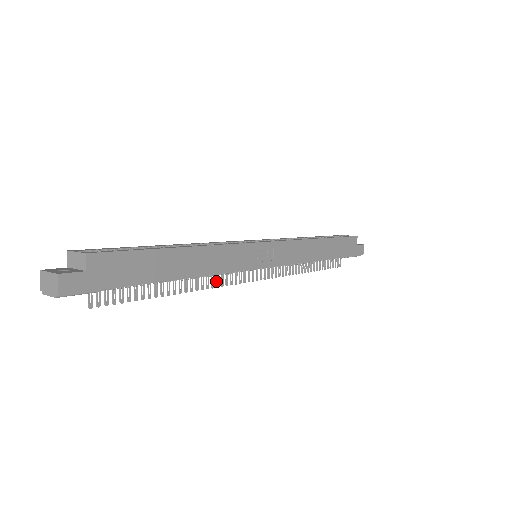
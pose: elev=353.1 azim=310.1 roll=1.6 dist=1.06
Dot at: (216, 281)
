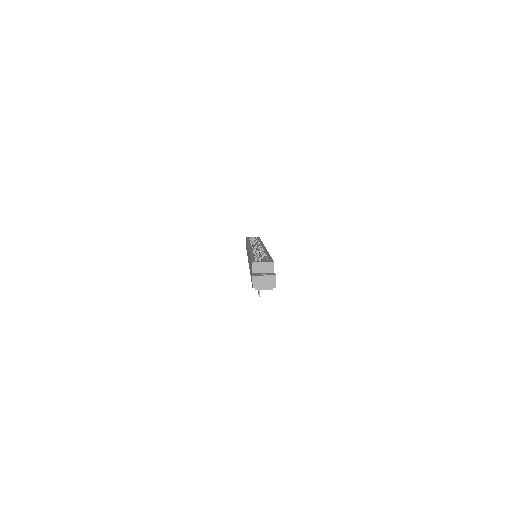
Dot at: occluded
